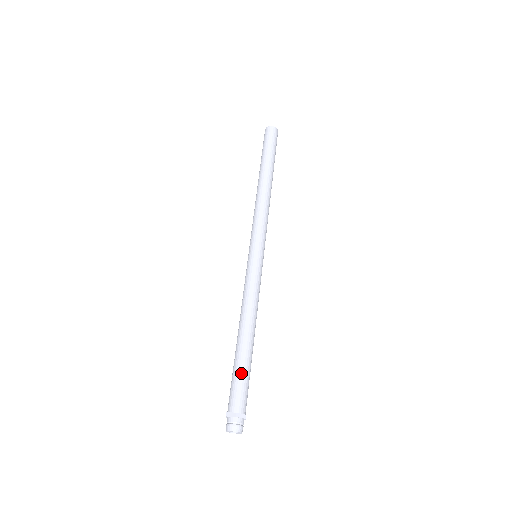
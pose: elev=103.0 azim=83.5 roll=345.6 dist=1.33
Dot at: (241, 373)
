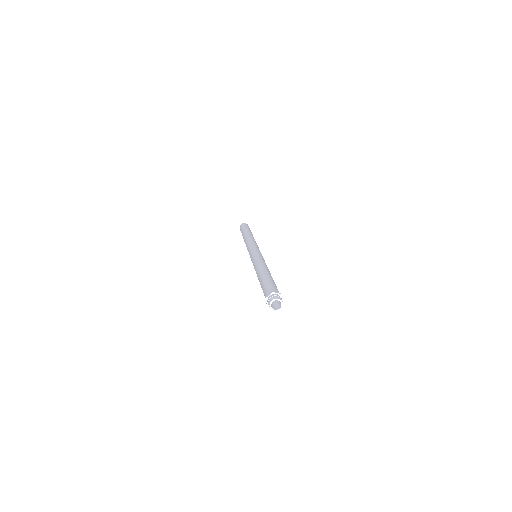
Dot at: (268, 281)
